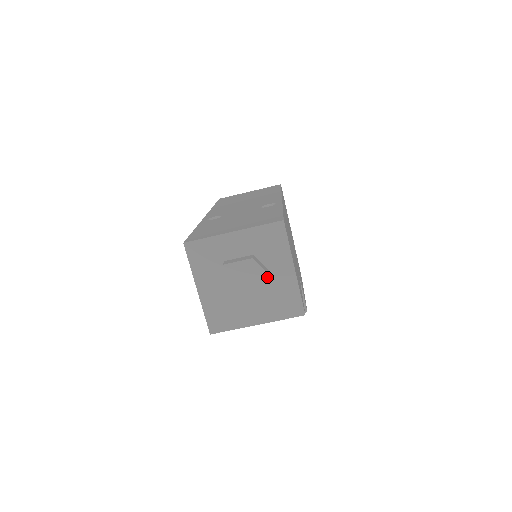
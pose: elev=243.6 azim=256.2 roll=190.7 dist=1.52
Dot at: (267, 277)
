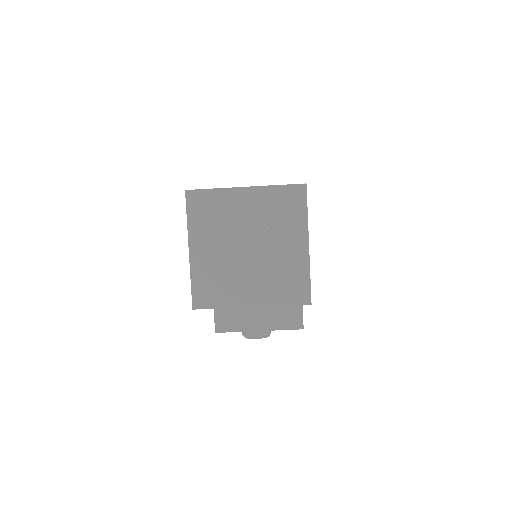
Dot at: (277, 242)
